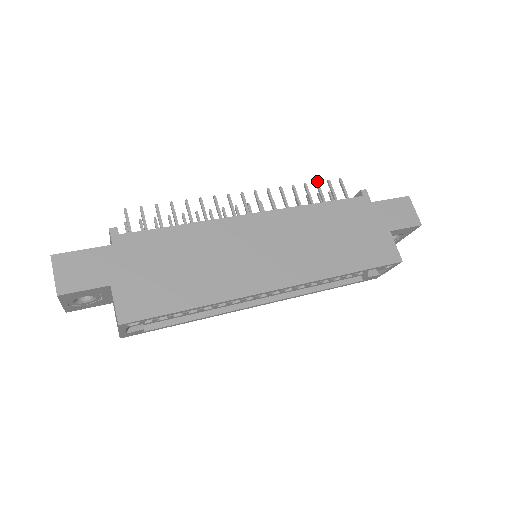
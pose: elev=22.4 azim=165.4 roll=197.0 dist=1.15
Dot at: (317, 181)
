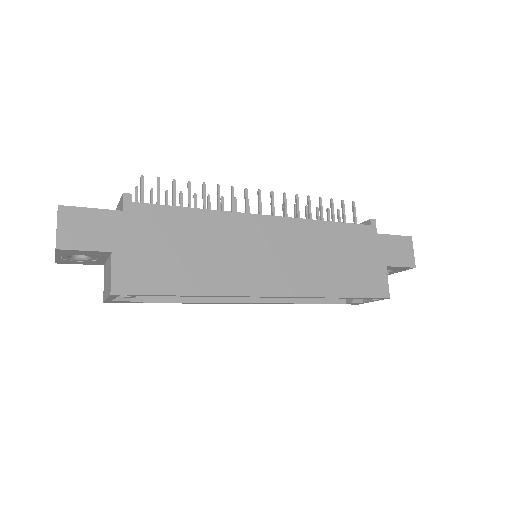
Dot at: occluded
